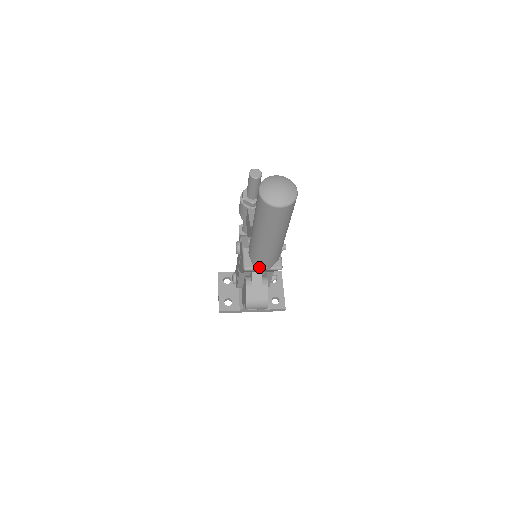
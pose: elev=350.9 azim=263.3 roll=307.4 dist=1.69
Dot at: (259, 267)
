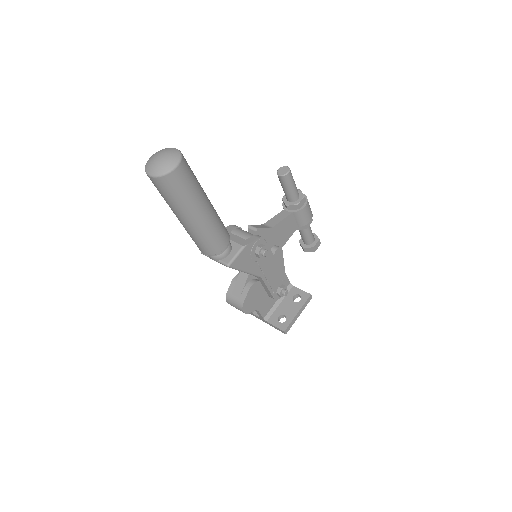
Dot at: occluded
